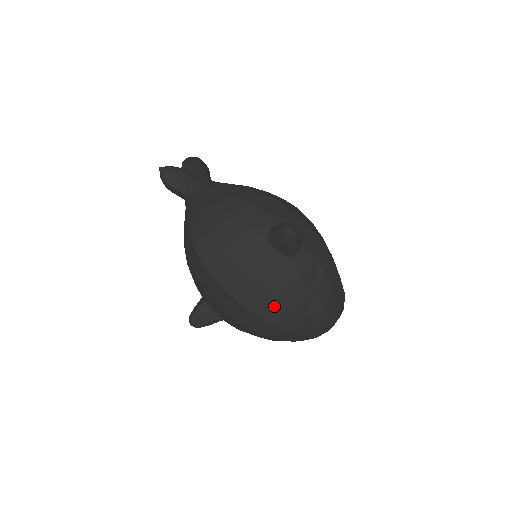
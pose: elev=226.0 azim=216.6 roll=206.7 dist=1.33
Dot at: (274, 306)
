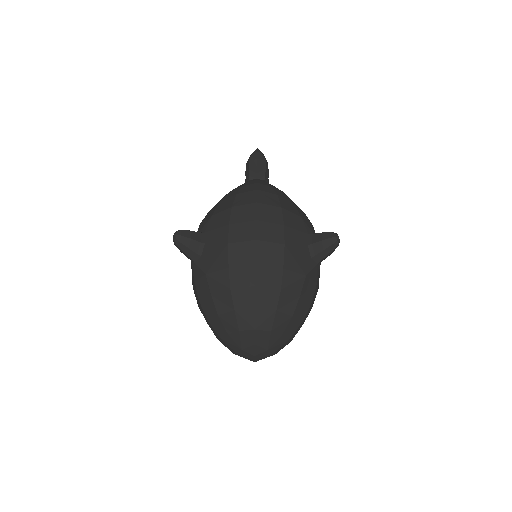
Dot at: (274, 272)
